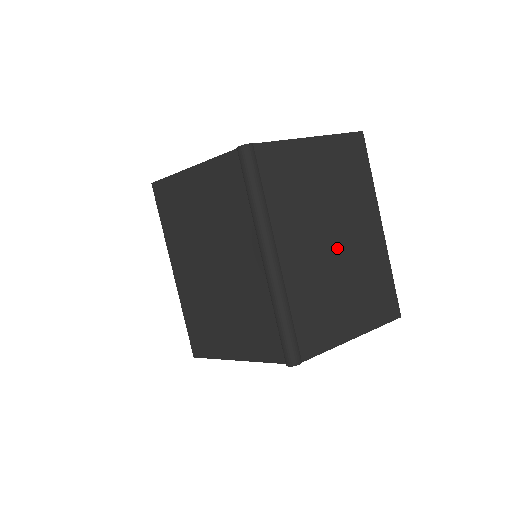
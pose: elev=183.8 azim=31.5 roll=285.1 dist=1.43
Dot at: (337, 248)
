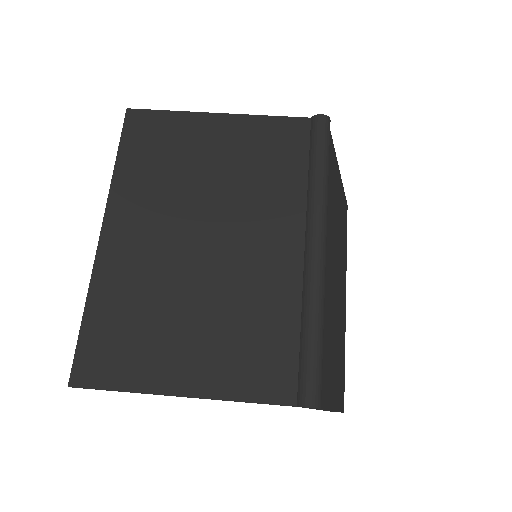
Dot at: (337, 291)
